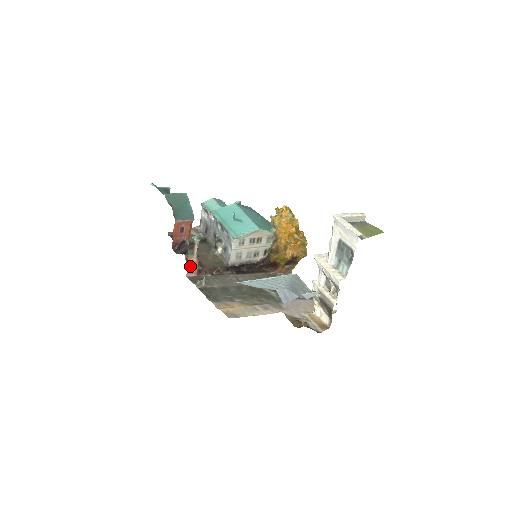
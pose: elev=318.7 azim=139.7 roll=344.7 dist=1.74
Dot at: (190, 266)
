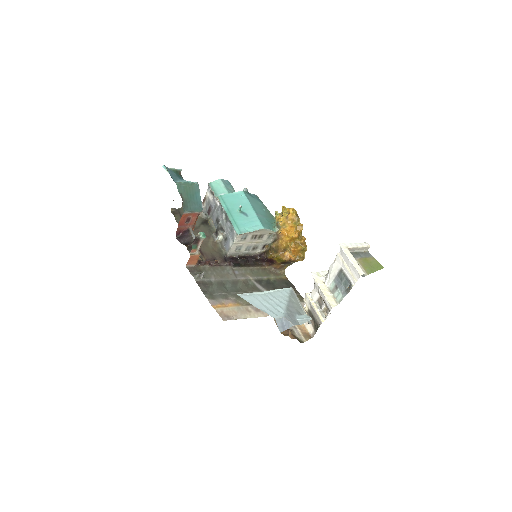
Dot at: (191, 258)
